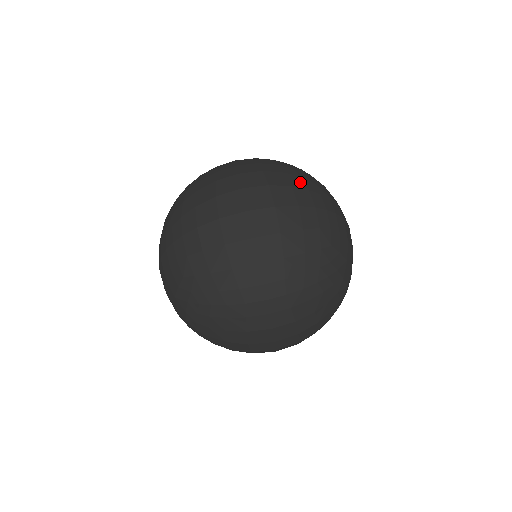
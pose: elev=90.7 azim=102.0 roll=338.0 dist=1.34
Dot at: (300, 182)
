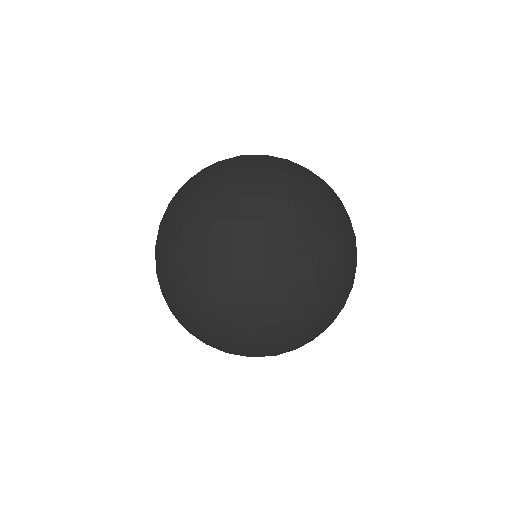
Dot at: (328, 222)
